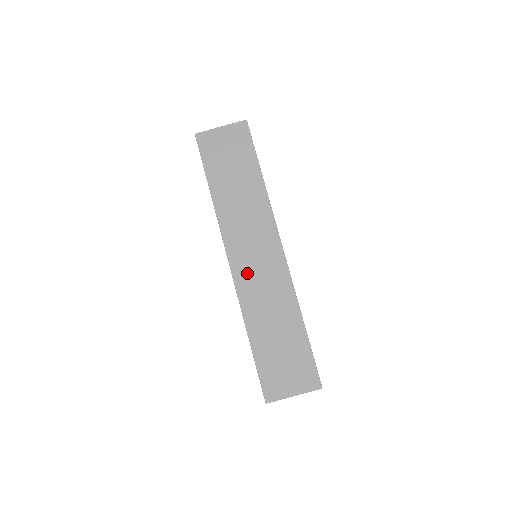
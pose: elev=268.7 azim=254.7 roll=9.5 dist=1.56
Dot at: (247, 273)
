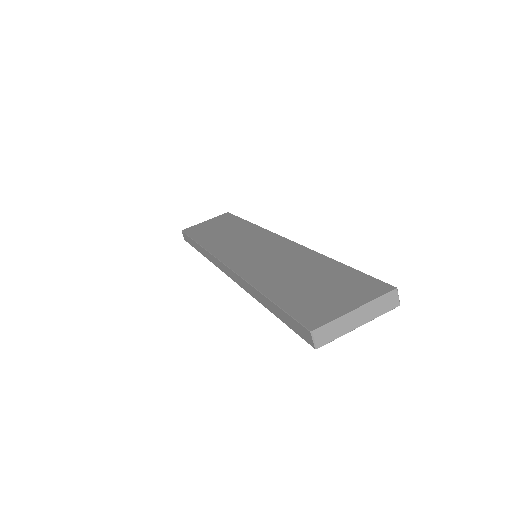
Dot at: (247, 260)
